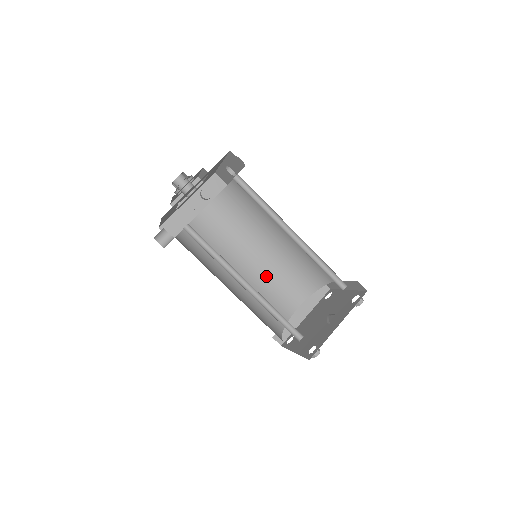
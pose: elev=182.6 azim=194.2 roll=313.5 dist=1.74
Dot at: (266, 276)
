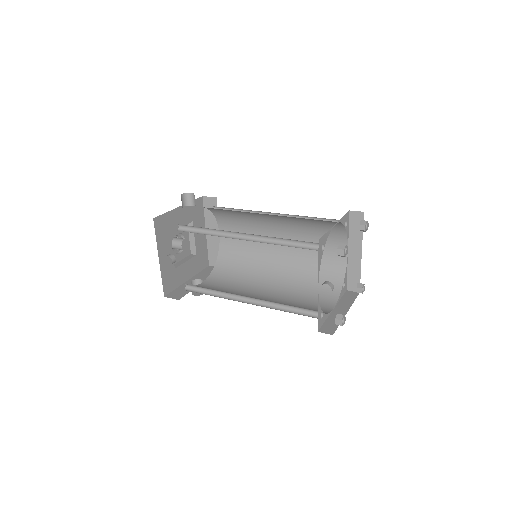
Dot at: occluded
